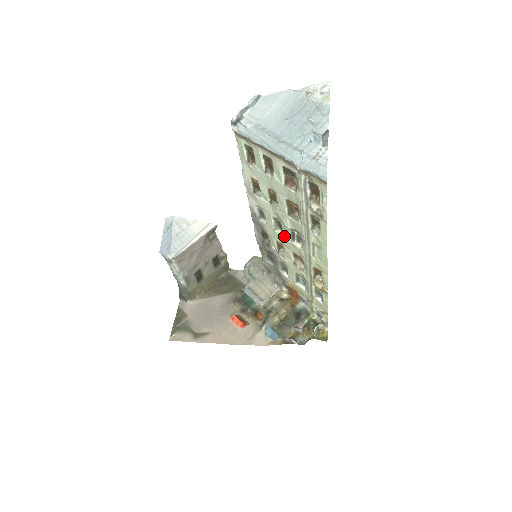
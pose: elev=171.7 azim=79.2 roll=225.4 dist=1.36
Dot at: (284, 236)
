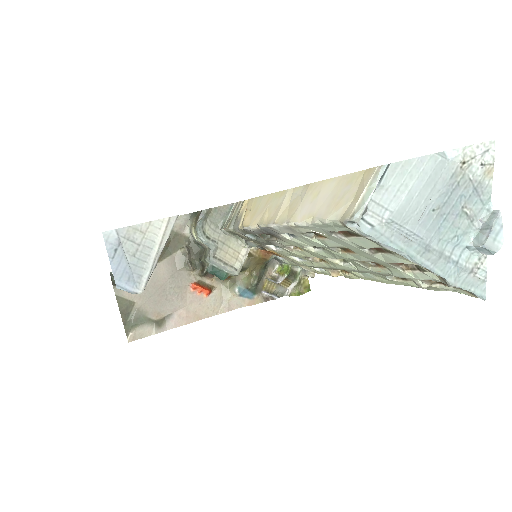
Dot at: (318, 254)
